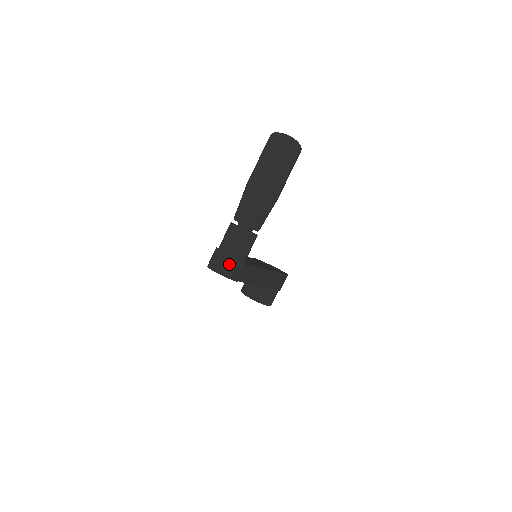
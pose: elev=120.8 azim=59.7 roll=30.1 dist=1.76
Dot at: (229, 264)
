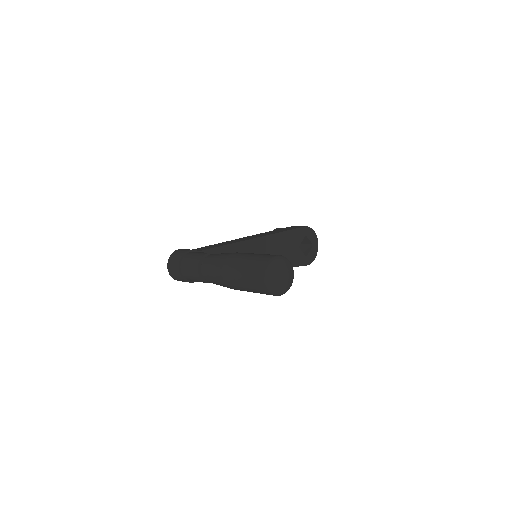
Dot at: (176, 274)
